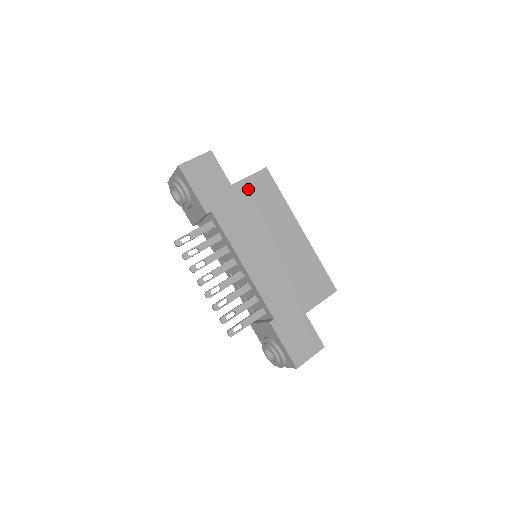
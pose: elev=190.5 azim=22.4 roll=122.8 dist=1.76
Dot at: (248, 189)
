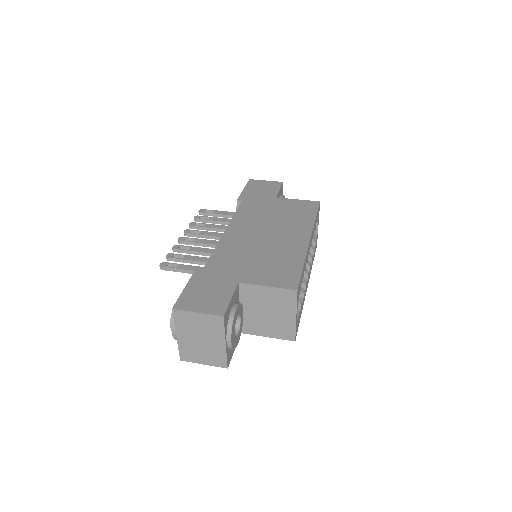
Dot at: (288, 204)
